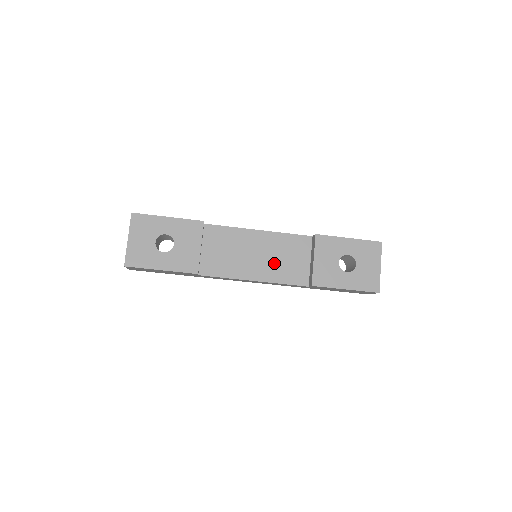
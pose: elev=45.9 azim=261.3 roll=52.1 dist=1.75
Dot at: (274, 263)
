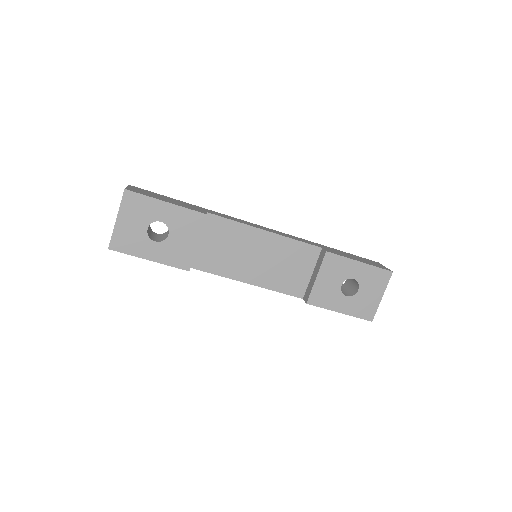
Dot at: (273, 269)
